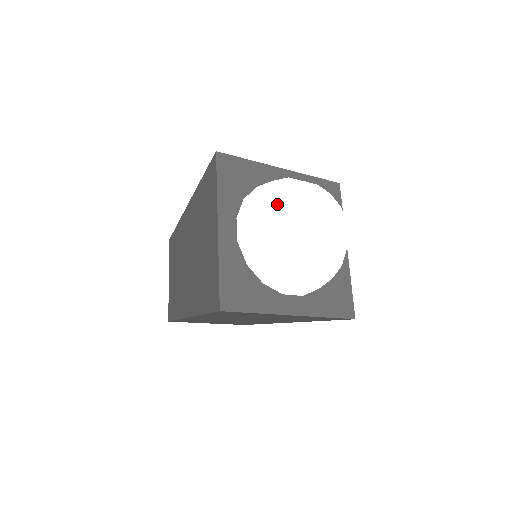
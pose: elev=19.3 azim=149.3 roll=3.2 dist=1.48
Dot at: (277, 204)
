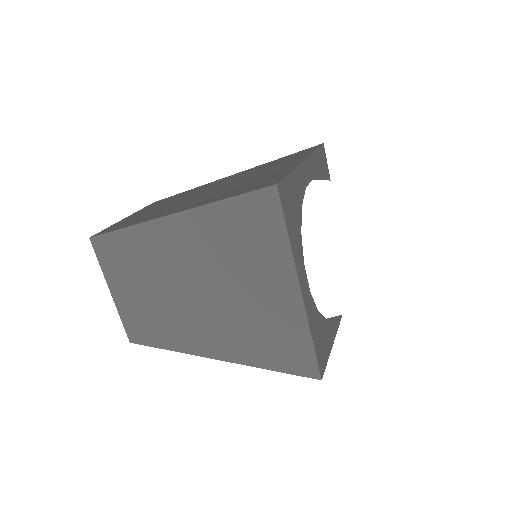
Dot at: occluded
